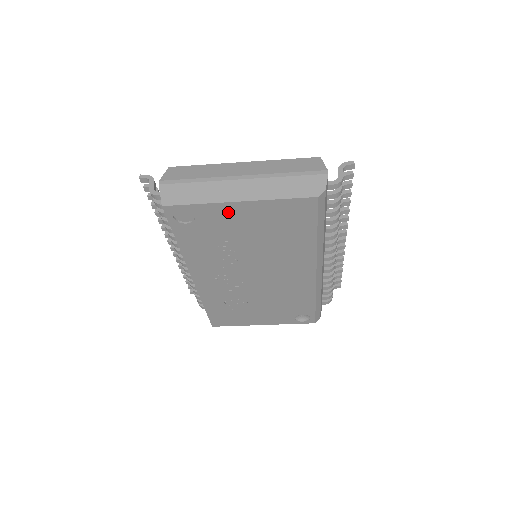
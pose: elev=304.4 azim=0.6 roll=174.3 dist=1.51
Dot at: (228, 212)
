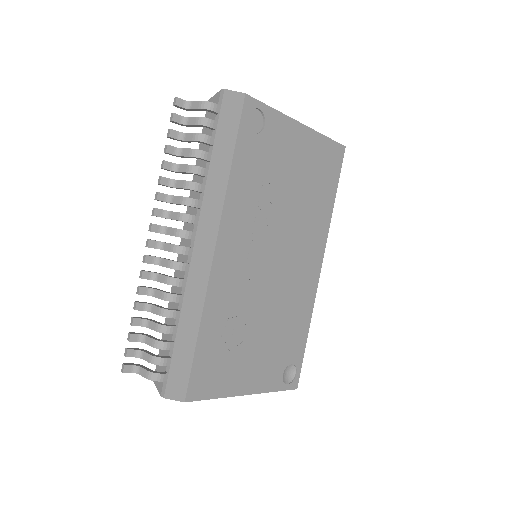
Dot at: (290, 134)
